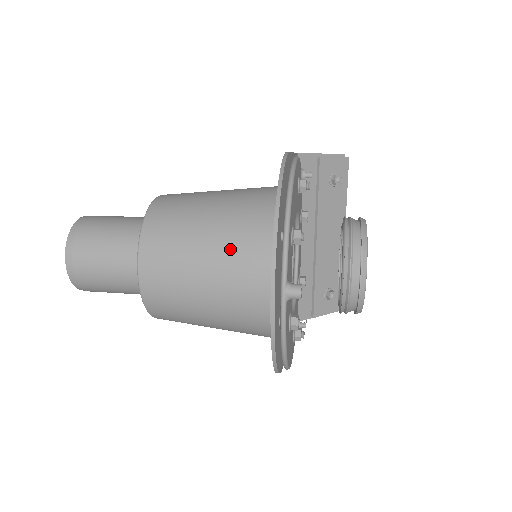
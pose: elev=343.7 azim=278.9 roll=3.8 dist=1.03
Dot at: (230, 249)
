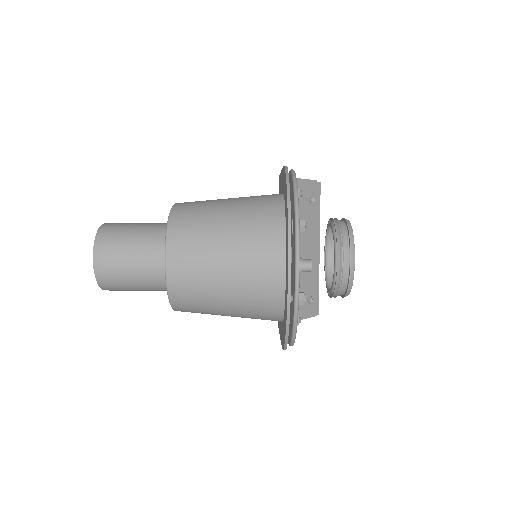
Dot at: (247, 238)
